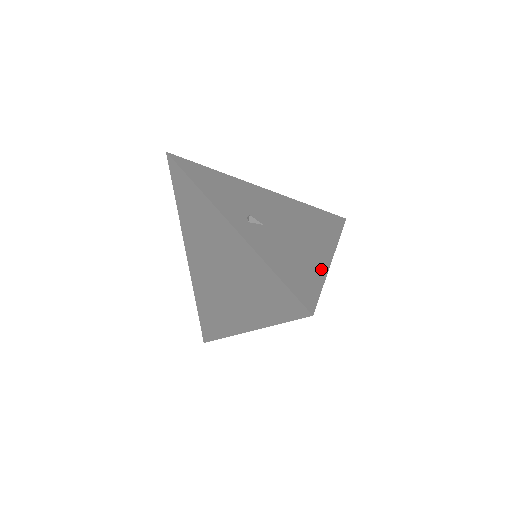
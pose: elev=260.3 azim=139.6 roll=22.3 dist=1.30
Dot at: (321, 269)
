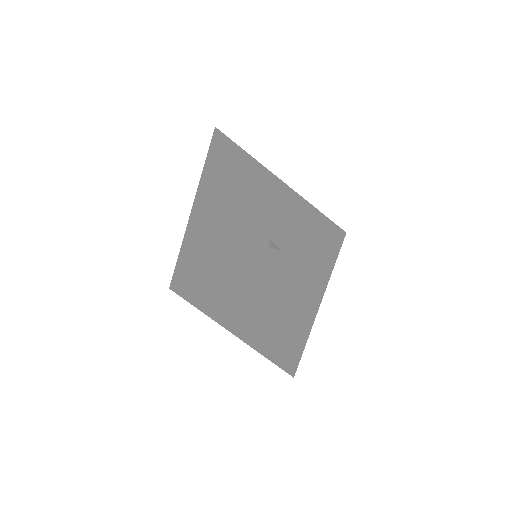
Dot at: (312, 312)
